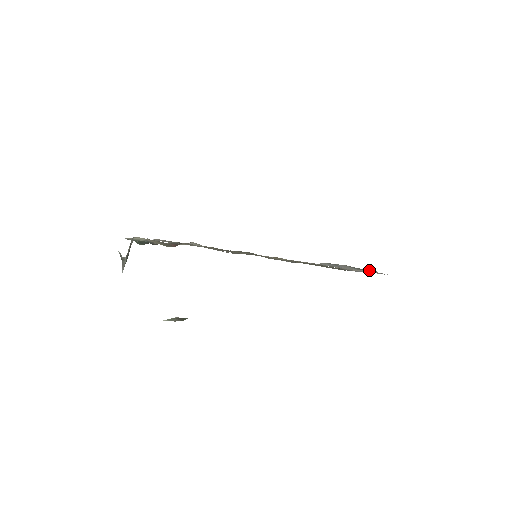
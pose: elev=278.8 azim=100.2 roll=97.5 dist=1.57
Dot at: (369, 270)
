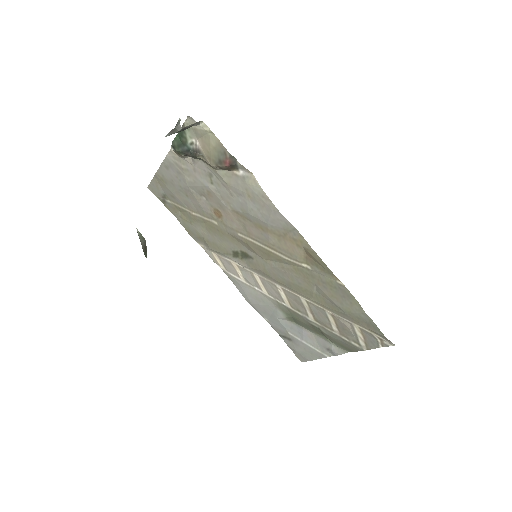
Dot at: (339, 349)
